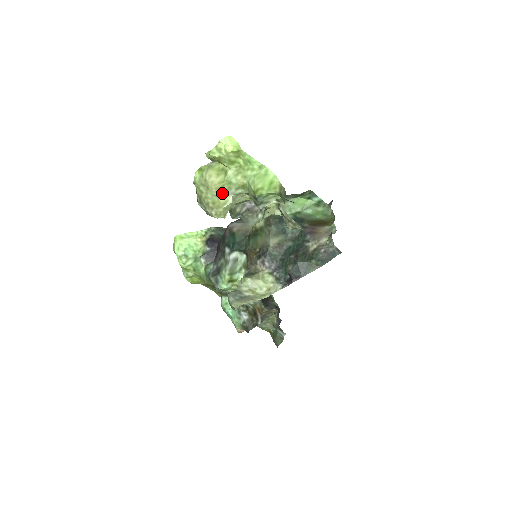
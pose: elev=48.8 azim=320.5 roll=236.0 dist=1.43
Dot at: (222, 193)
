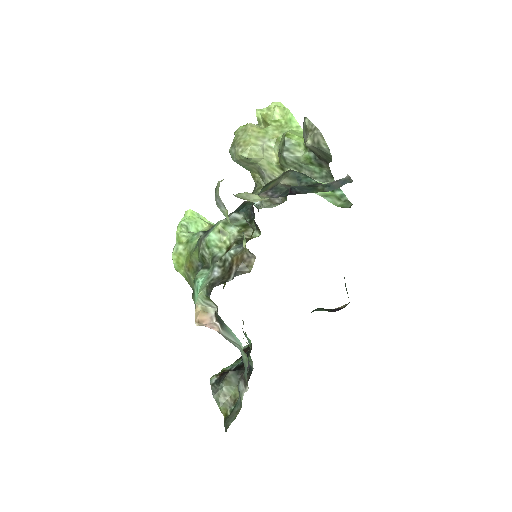
Dot at: (256, 136)
